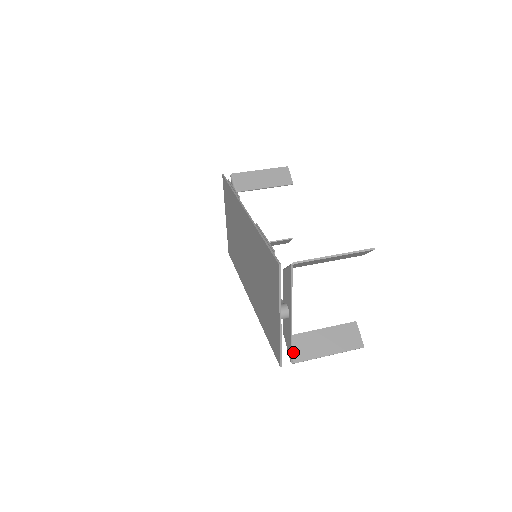
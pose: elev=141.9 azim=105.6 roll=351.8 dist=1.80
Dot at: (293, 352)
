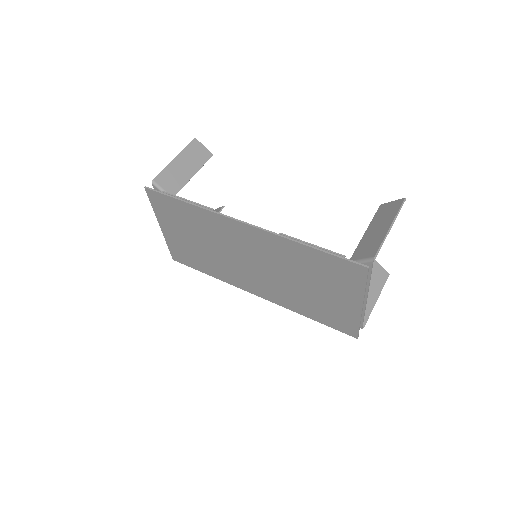
Dot at: occluded
